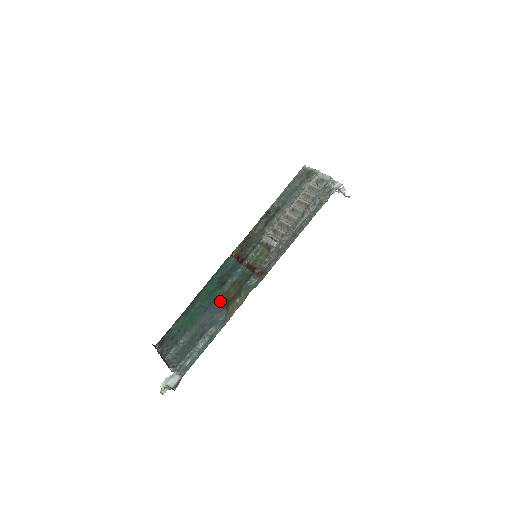
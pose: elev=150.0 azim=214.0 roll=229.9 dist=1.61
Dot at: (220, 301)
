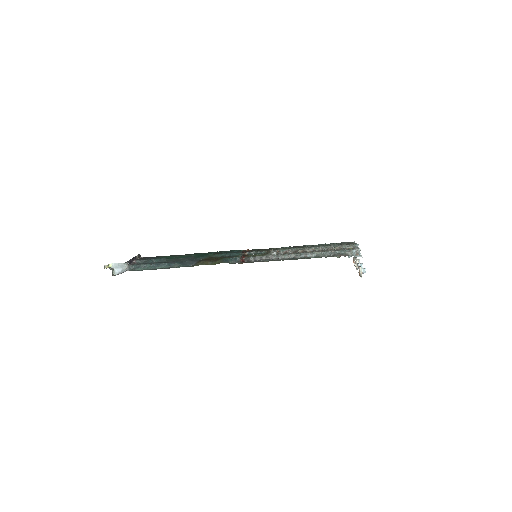
Dot at: (202, 258)
